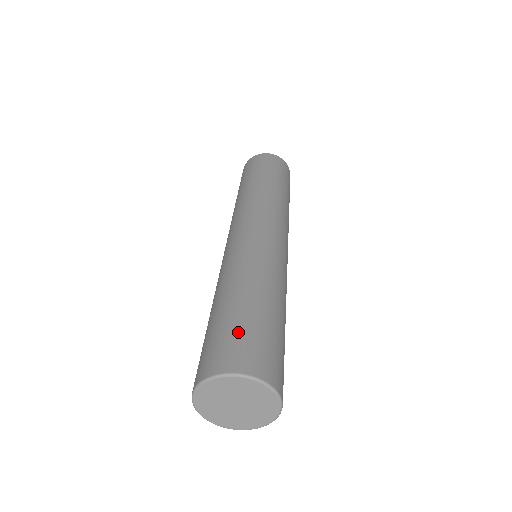
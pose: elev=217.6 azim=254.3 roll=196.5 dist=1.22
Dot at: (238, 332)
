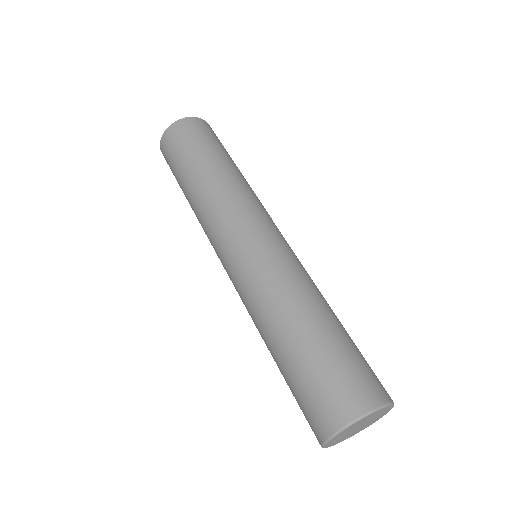
Dot at: (303, 392)
